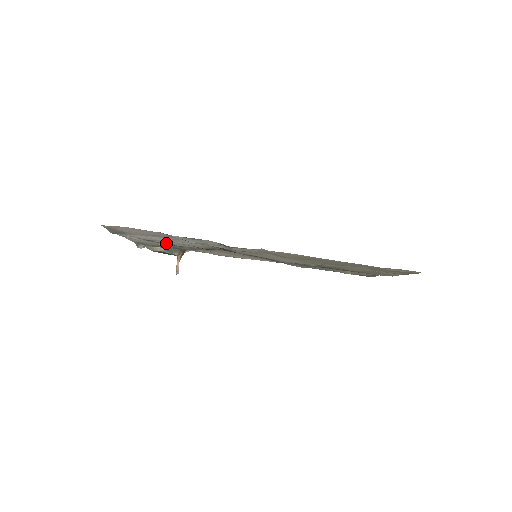
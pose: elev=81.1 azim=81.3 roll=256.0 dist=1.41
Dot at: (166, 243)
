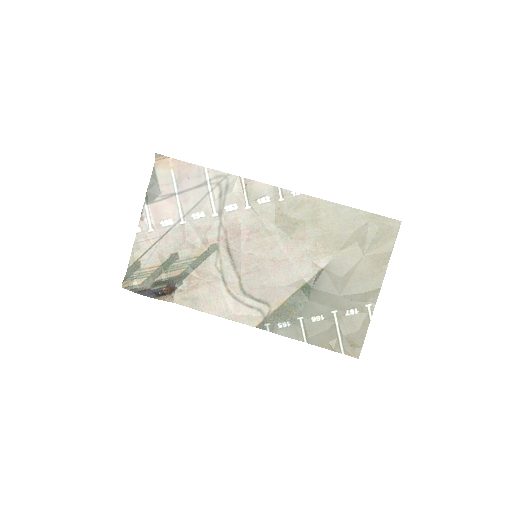
Dot at: (176, 236)
